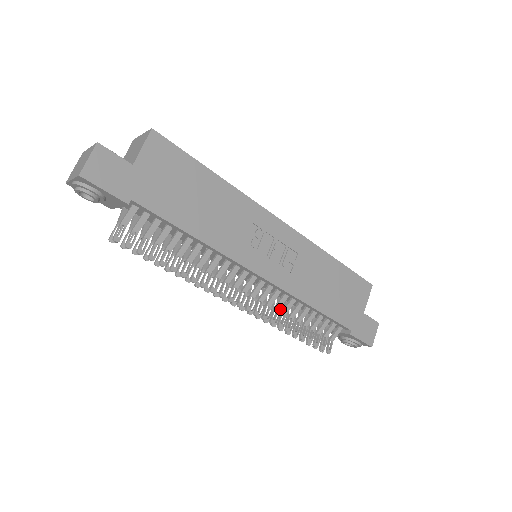
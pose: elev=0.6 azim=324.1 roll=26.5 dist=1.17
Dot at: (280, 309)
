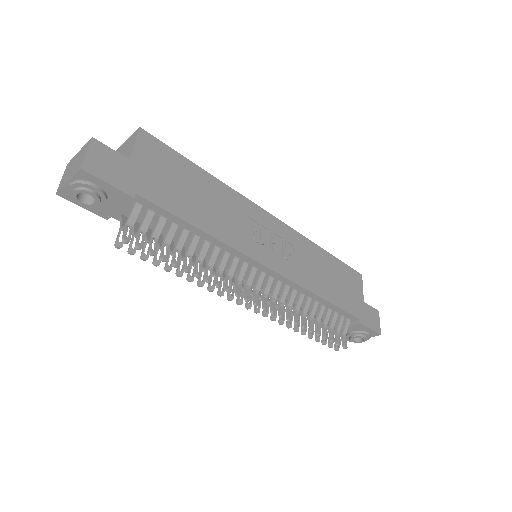
Dot at: occluded
